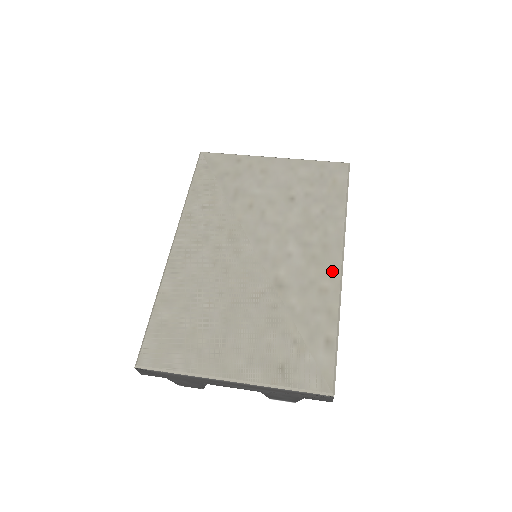
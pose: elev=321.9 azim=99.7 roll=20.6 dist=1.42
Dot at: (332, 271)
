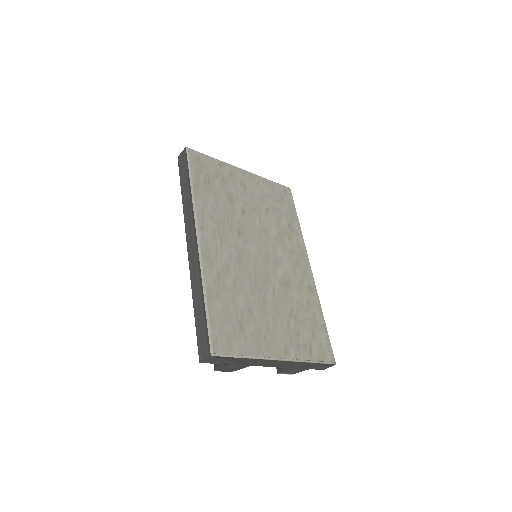
Dot at: (308, 273)
